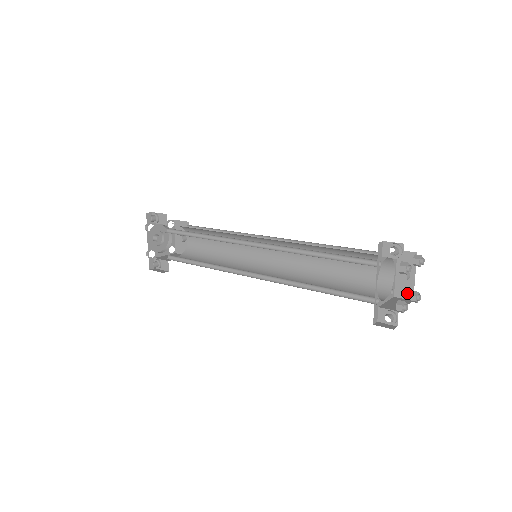
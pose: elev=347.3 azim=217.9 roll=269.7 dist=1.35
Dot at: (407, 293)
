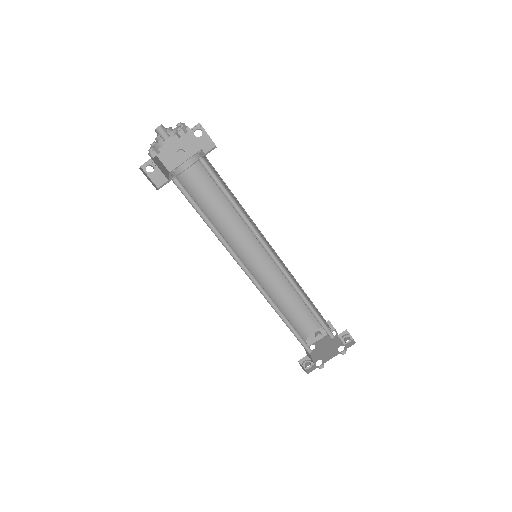
Dot at: (309, 342)
